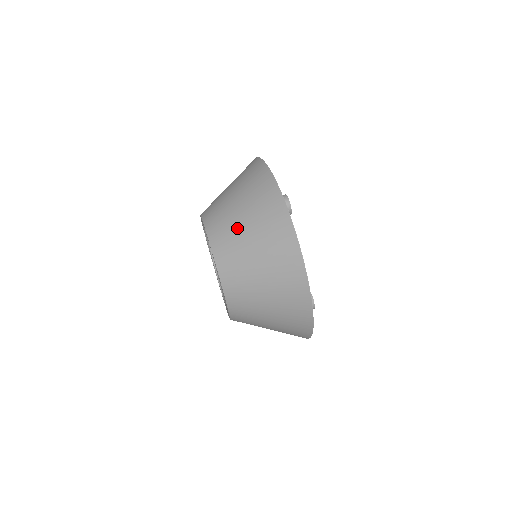
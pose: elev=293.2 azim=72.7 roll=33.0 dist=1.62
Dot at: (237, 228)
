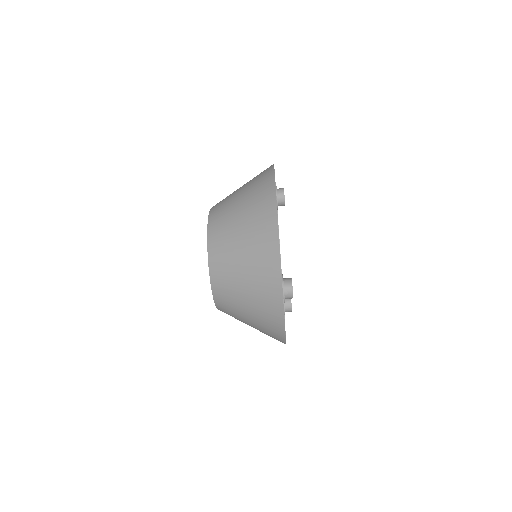
Dot at: (239, 306)
